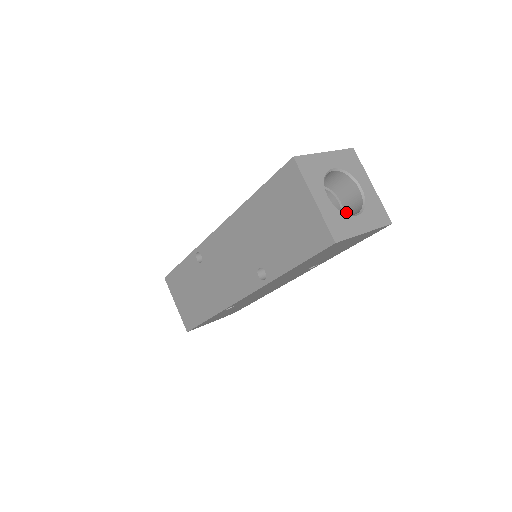
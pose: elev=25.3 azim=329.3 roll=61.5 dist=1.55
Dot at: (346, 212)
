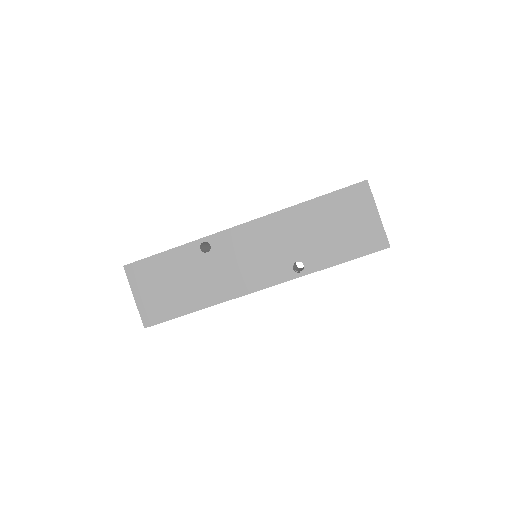
Dot at: occluded
